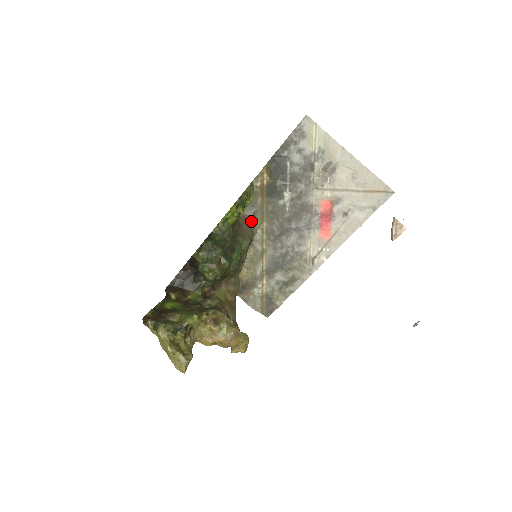
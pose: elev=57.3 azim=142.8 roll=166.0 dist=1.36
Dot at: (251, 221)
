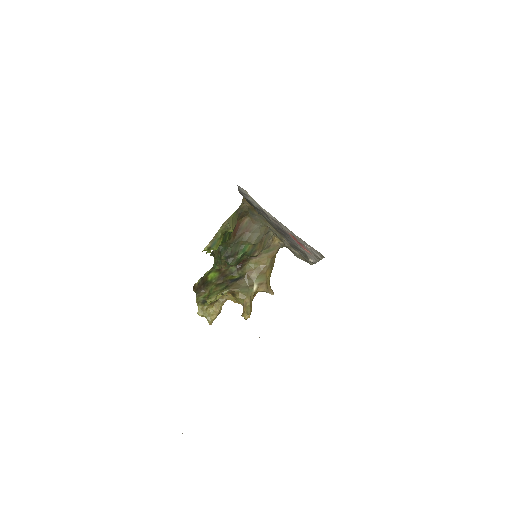
Dot at: (257, 223)
